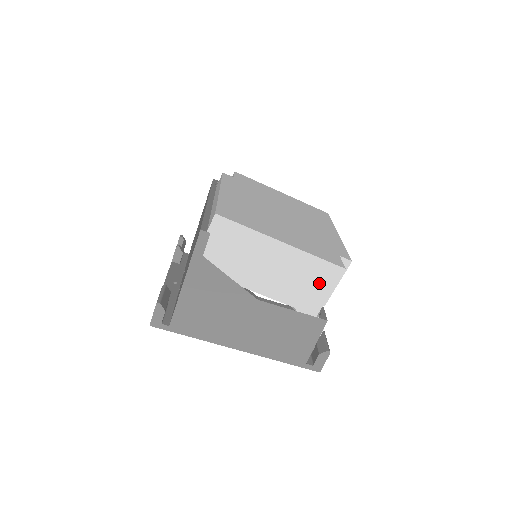
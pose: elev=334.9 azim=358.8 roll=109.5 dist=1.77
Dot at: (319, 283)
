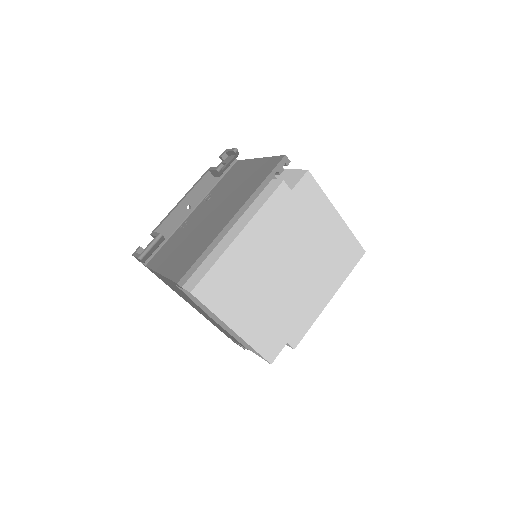
Dot at: (251, 349)
